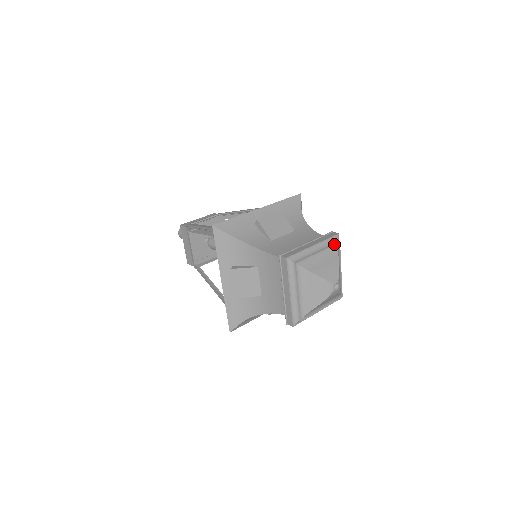
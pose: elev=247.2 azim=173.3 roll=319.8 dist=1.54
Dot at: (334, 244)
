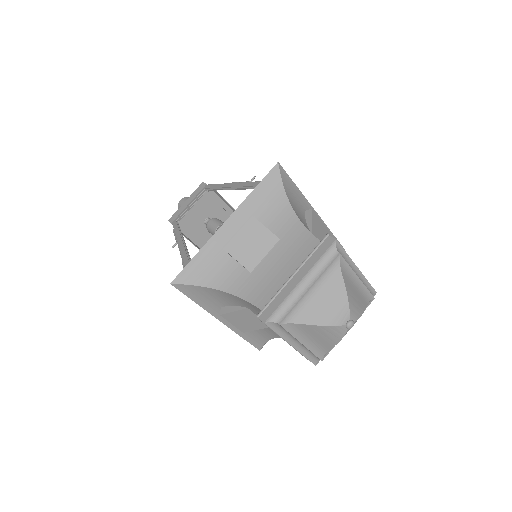
Dot at: (331, 263)
